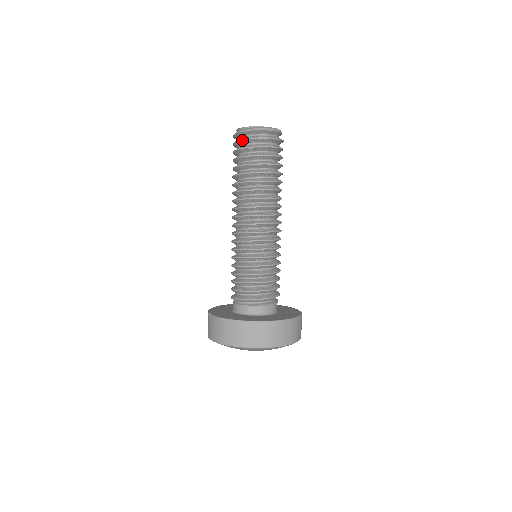
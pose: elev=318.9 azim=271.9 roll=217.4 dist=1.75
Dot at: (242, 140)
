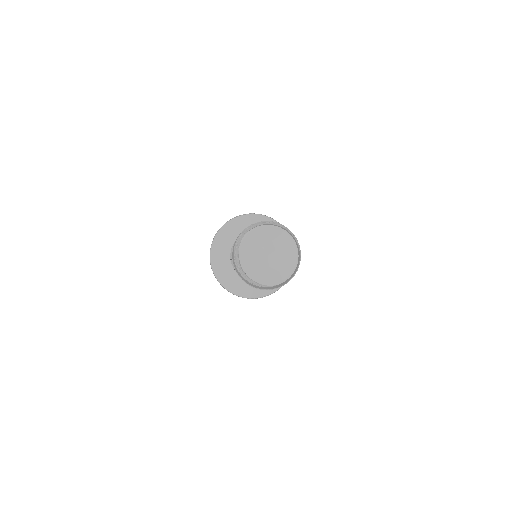
Dot at: occluded
